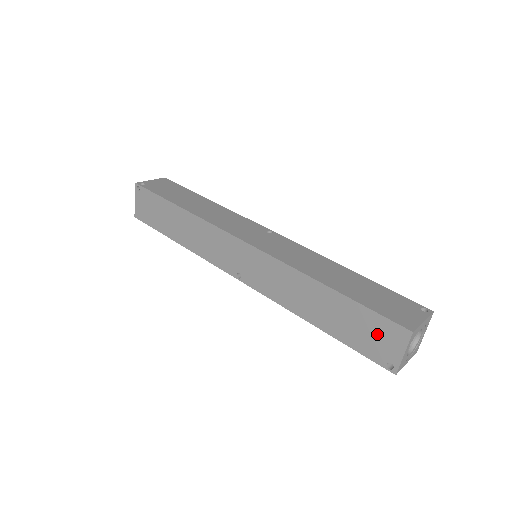
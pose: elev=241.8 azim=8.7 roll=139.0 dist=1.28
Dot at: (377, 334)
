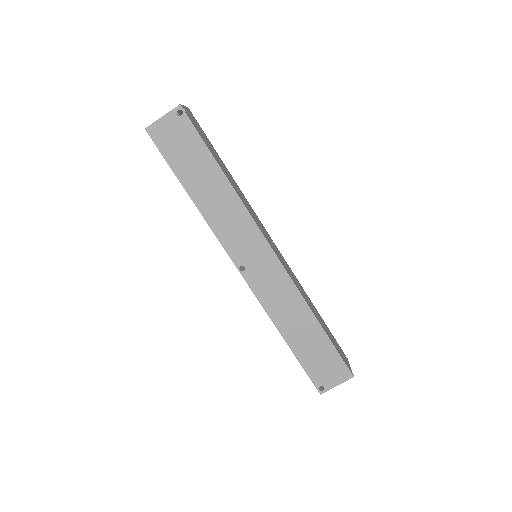
Dot at: (329, 367)
